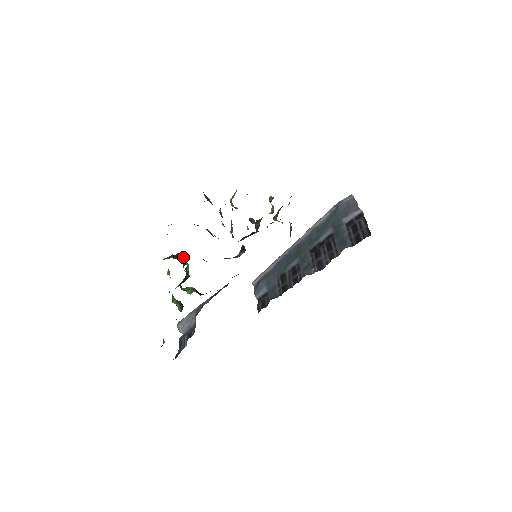
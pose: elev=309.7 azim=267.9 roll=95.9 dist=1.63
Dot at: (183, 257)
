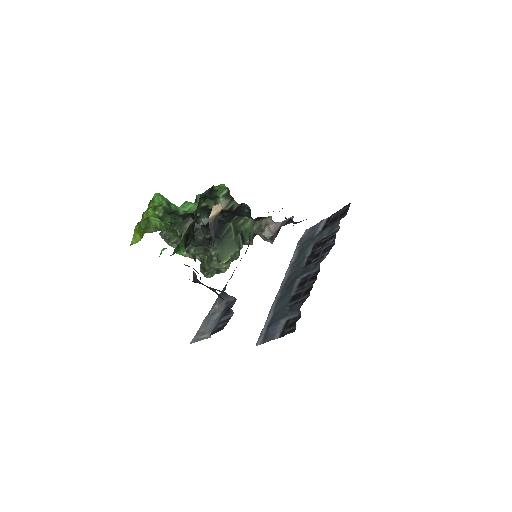
Dot at: occluded
